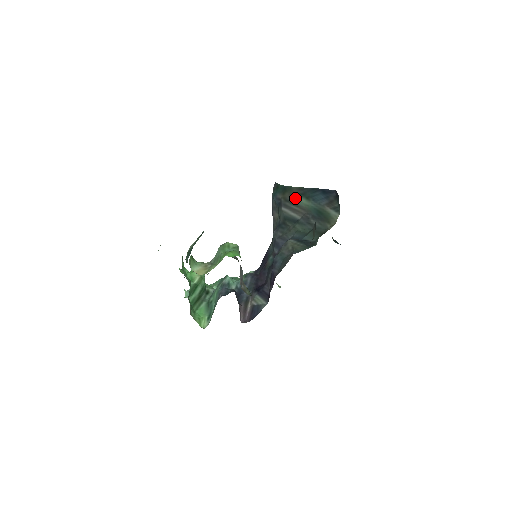
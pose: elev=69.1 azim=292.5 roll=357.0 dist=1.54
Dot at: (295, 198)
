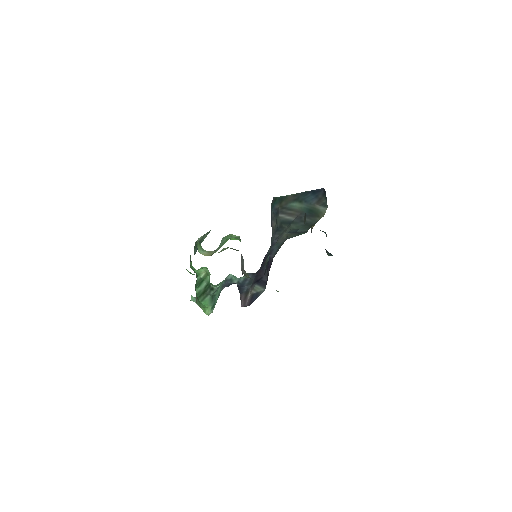
Dot at: (290, 204)
